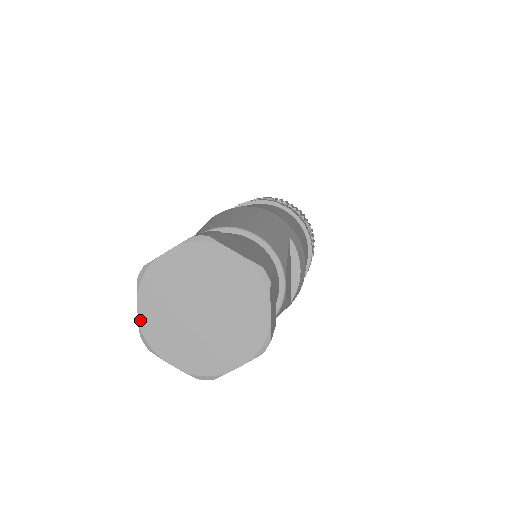
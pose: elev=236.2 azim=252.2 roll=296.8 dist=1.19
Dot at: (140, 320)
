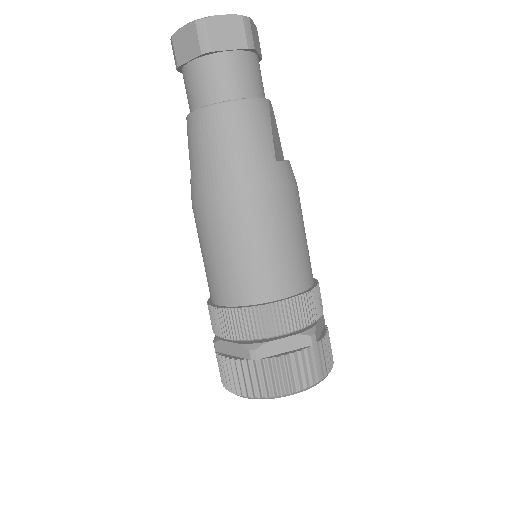
Dot at: occluded
